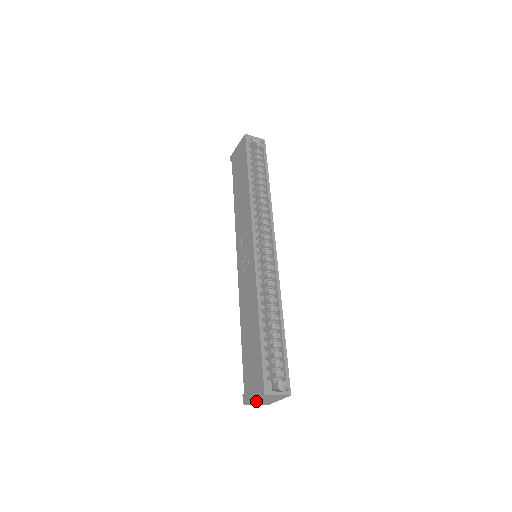
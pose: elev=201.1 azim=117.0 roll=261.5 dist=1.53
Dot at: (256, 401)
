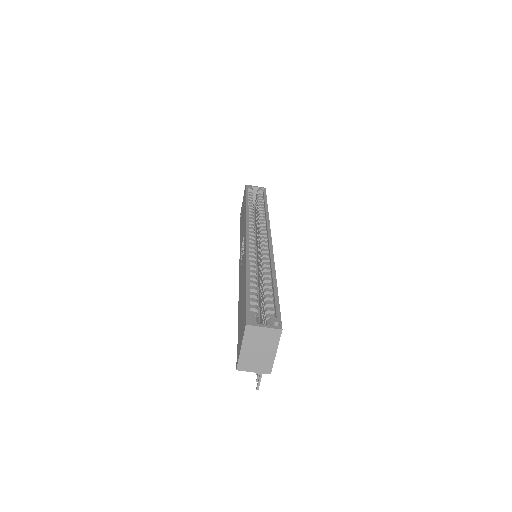
Dot at: (248, 356)
